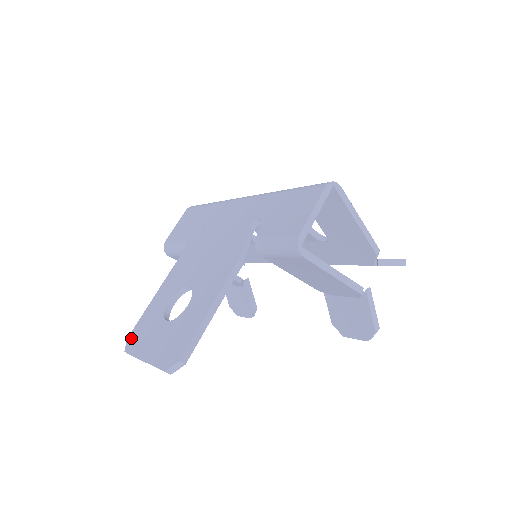
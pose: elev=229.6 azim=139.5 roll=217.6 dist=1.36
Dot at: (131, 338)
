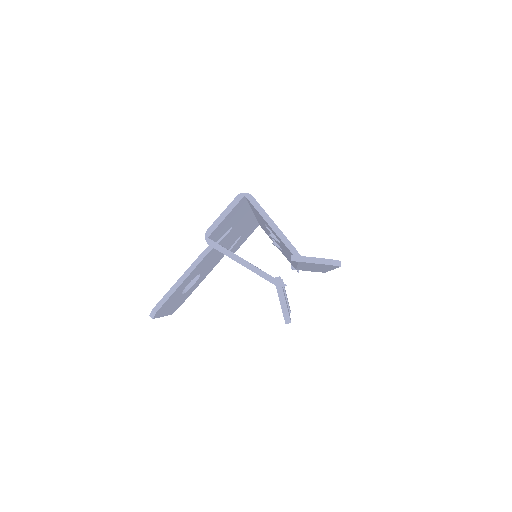
Dot at: occluded
